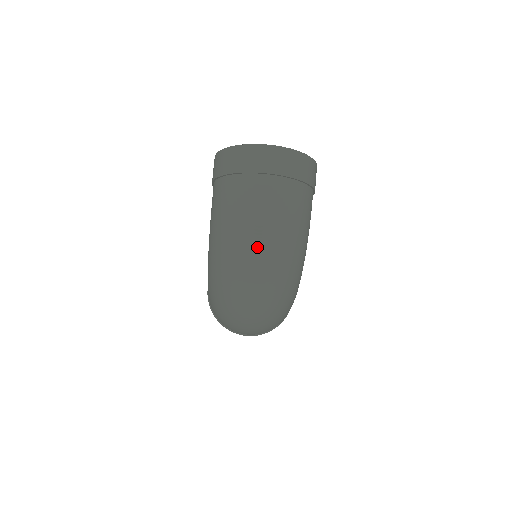
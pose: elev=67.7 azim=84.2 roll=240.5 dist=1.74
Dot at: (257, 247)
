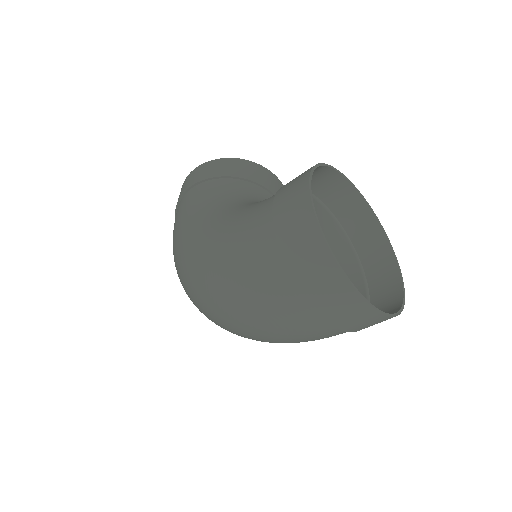
Dot at: (245, 333)
